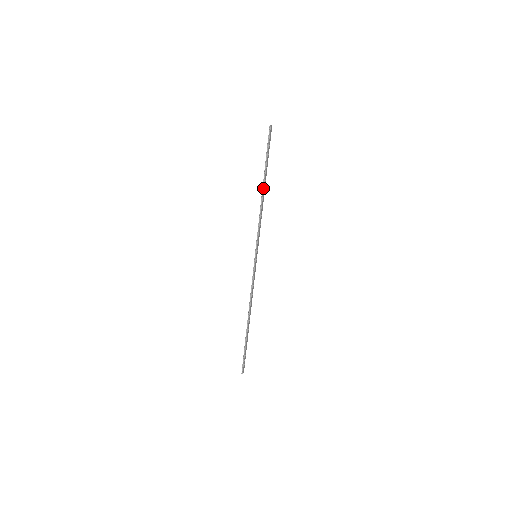
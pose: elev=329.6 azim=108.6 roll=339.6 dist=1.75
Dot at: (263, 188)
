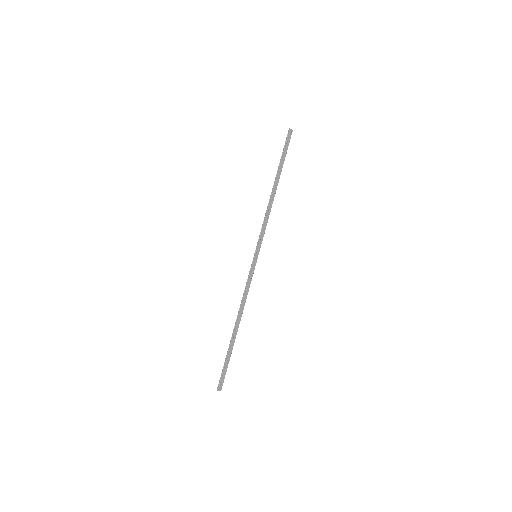
Dot at: (273, 187)
